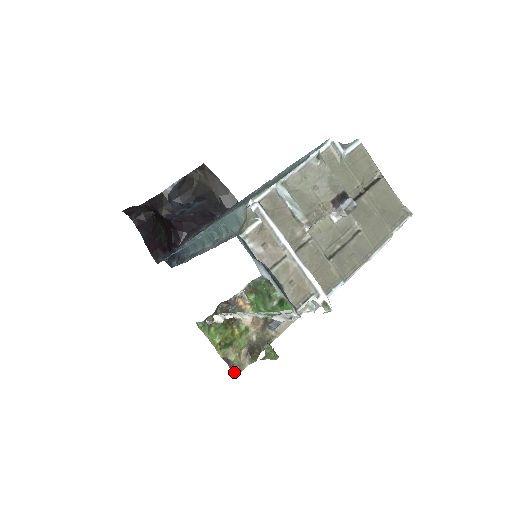
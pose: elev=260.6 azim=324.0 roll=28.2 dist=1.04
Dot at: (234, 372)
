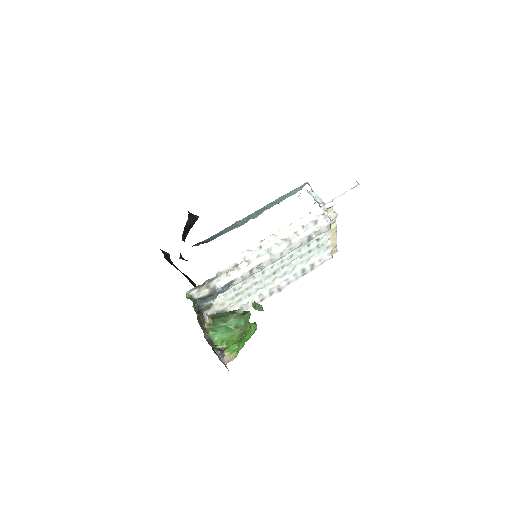
Dot at: occluded
